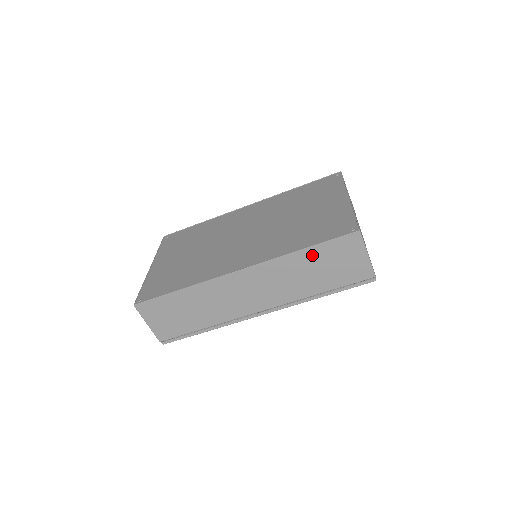
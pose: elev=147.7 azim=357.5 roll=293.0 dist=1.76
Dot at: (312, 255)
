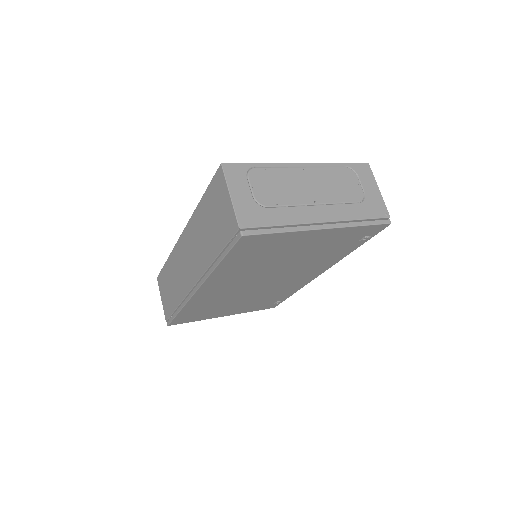
Dot at: (205, 206)
